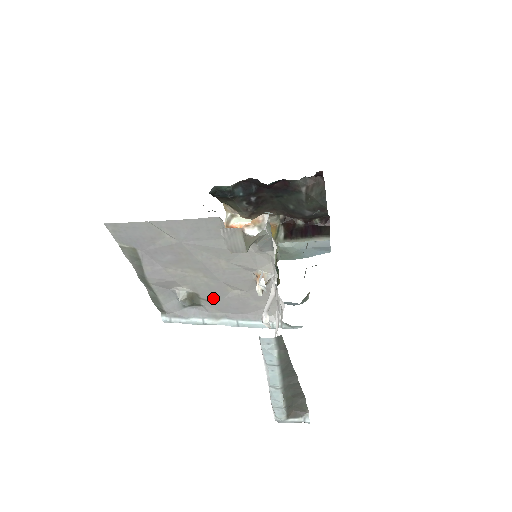
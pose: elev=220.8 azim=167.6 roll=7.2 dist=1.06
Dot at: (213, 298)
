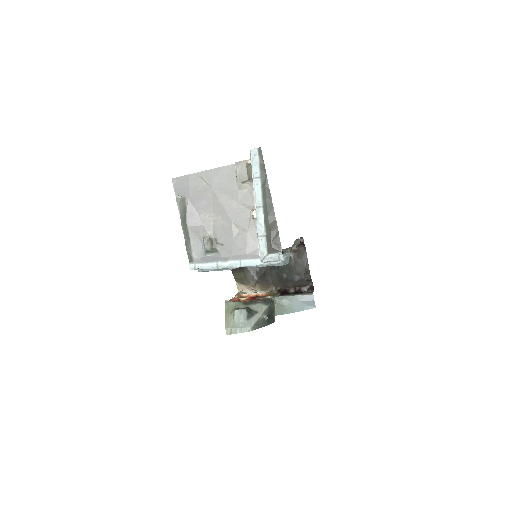
Dot at: (226, 241)
